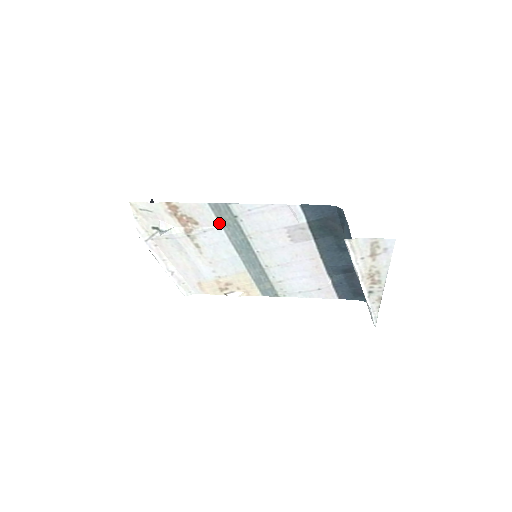
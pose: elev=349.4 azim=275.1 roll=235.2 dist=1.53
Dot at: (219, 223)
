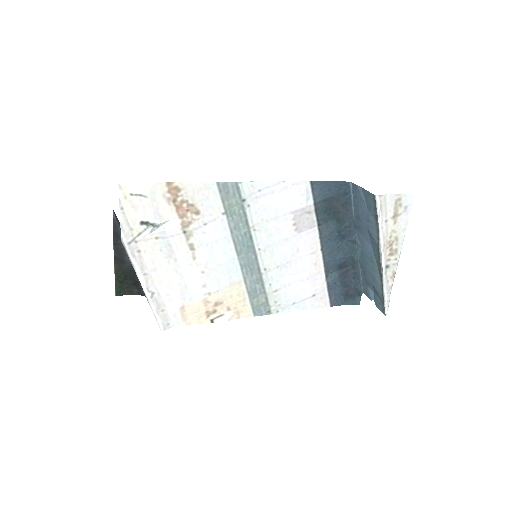
Dot at: (223, 211)
